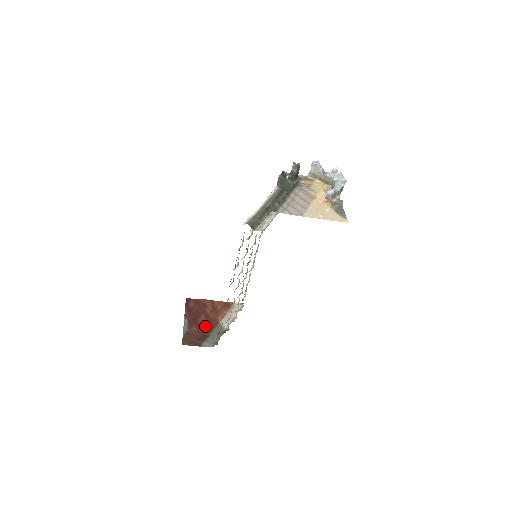
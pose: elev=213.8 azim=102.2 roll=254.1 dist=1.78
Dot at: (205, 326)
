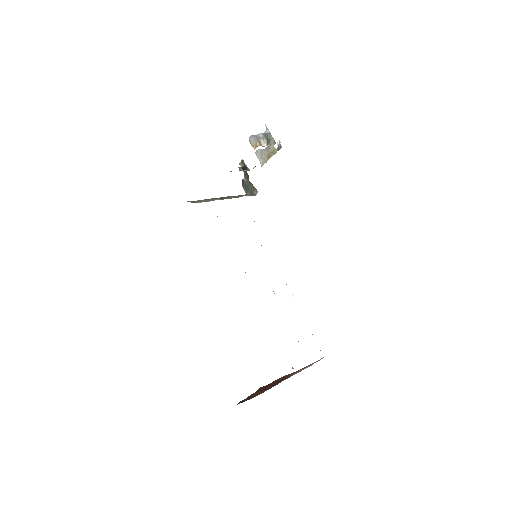
Dot at: (271, 386)
